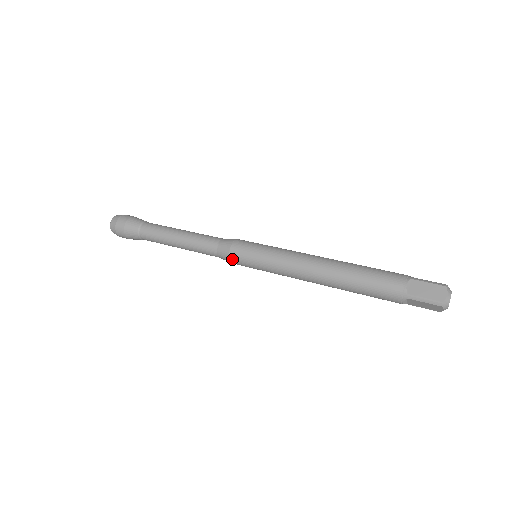
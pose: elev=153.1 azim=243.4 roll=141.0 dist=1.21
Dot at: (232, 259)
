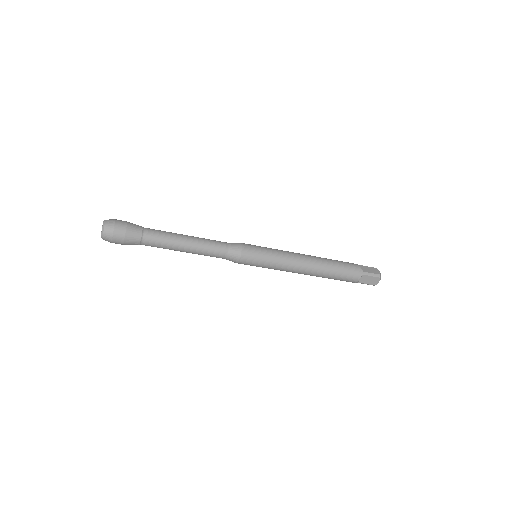
Dot at: (243, 255)
